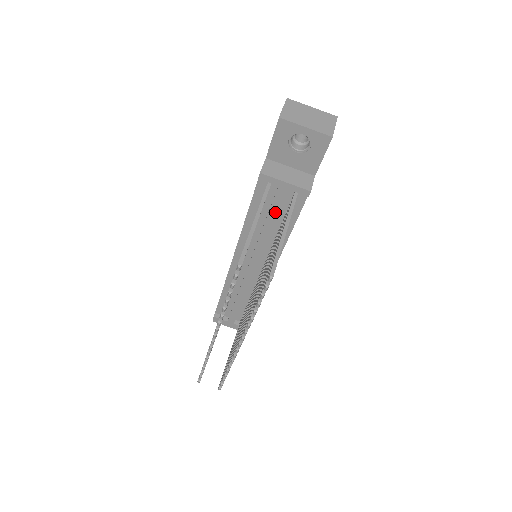
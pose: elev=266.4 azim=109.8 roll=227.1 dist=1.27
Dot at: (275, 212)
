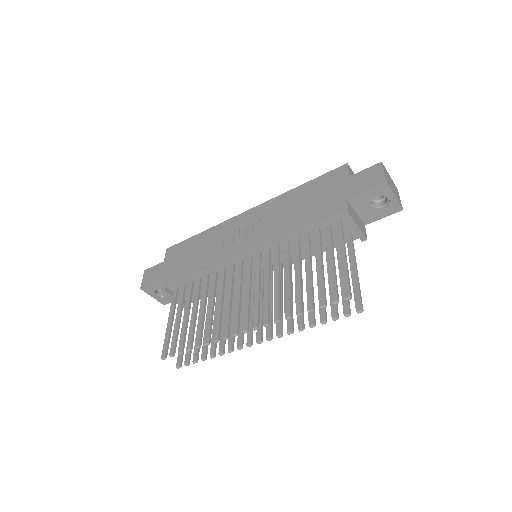
Dot at: occluded
